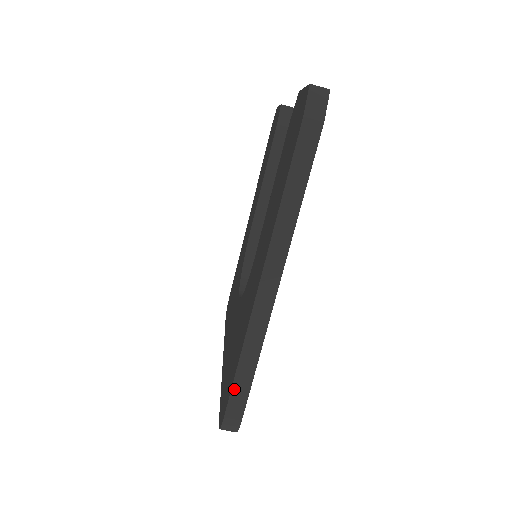
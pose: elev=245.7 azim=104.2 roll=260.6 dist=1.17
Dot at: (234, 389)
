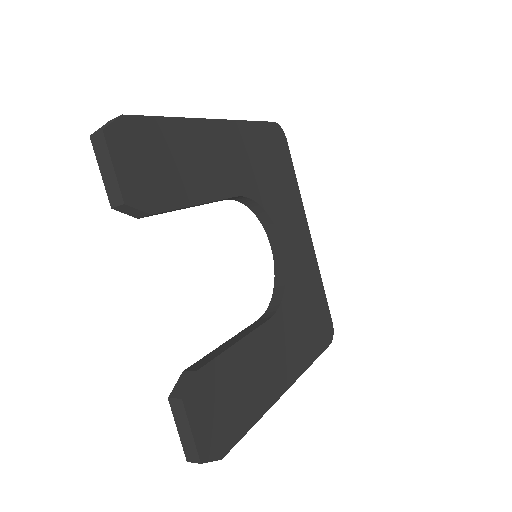
Dot at: occluded
